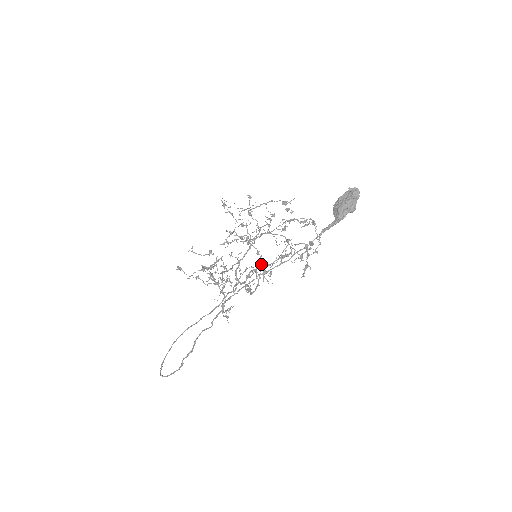
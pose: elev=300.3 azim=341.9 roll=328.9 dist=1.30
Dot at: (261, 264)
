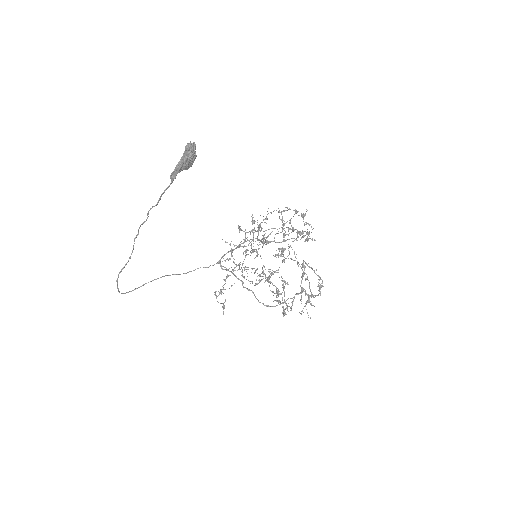
Dot at: (273, 274)
